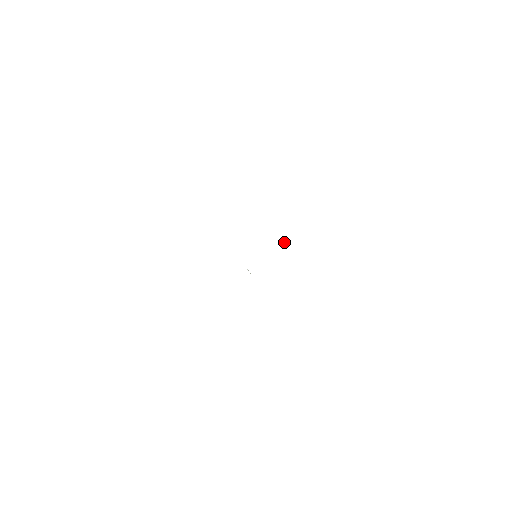
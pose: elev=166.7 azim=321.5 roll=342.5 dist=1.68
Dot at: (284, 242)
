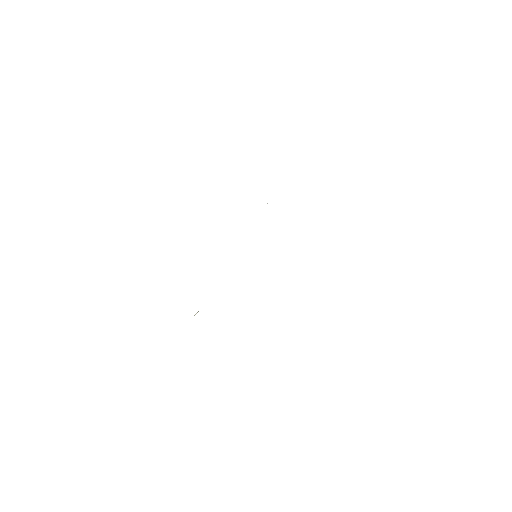
Dot at: occluded
